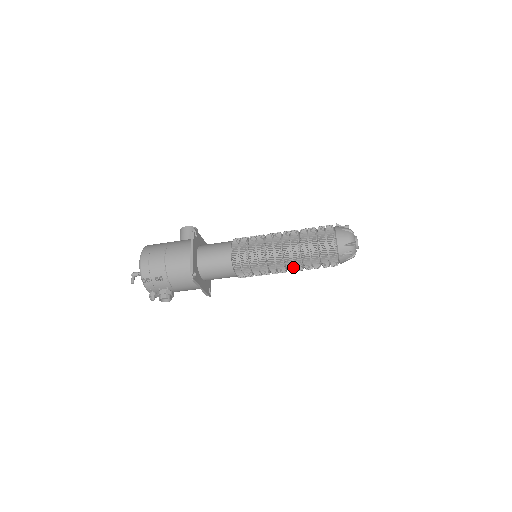
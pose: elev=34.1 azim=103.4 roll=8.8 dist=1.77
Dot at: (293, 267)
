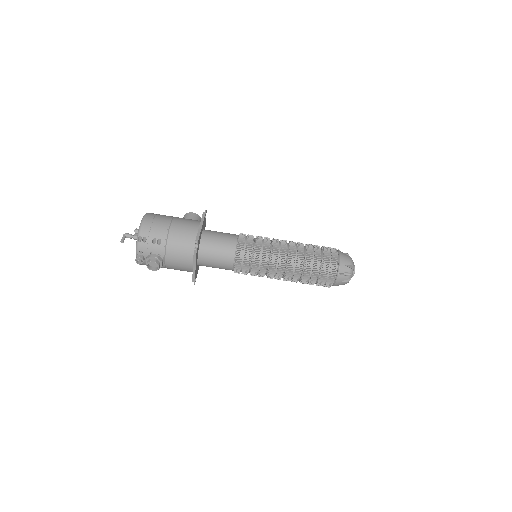
Dot at: (292, 272)
